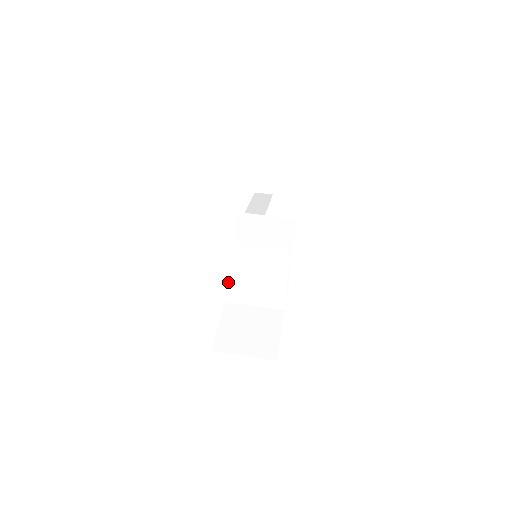
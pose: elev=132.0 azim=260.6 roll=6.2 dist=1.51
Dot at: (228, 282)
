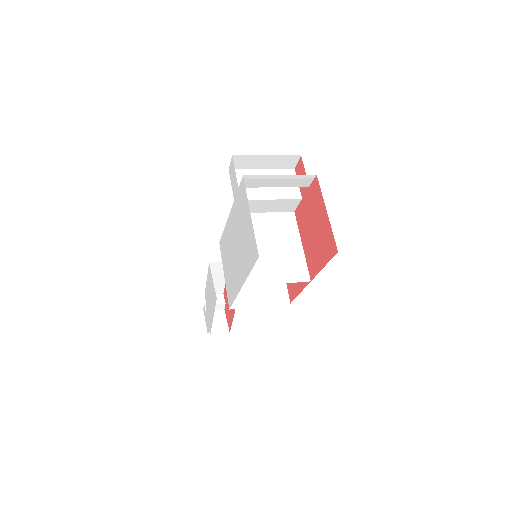
Dot at: occluded
